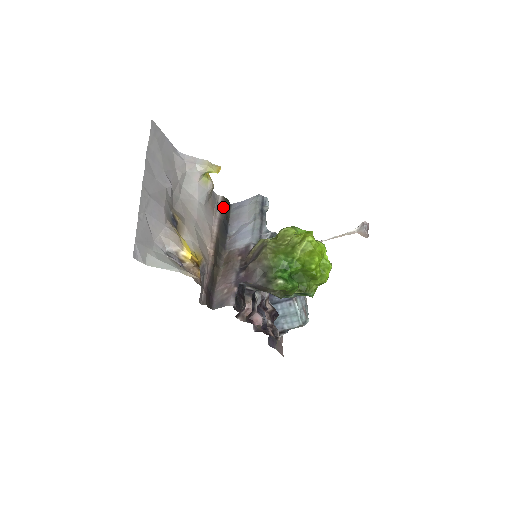
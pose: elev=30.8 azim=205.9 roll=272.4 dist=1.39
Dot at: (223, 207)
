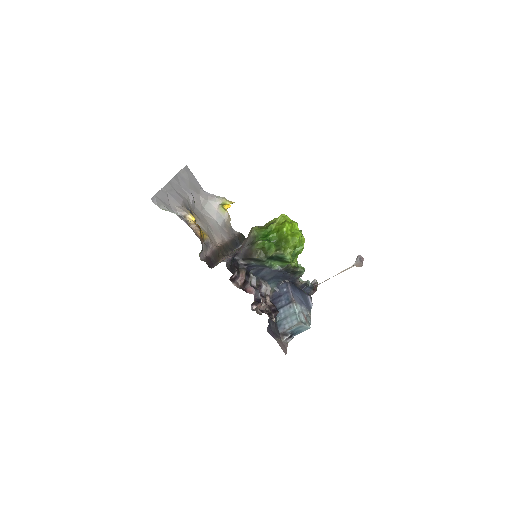
Dot at: (238, 236)
